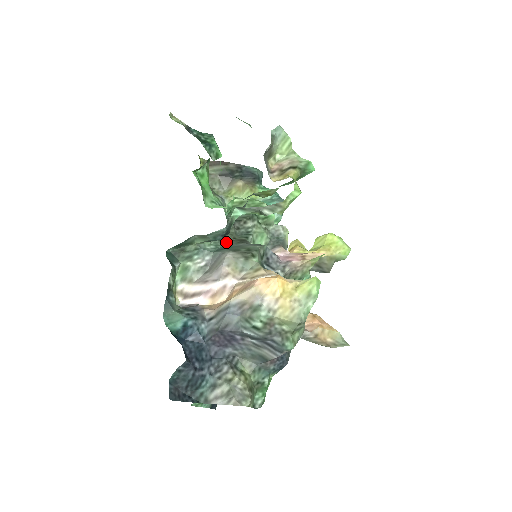
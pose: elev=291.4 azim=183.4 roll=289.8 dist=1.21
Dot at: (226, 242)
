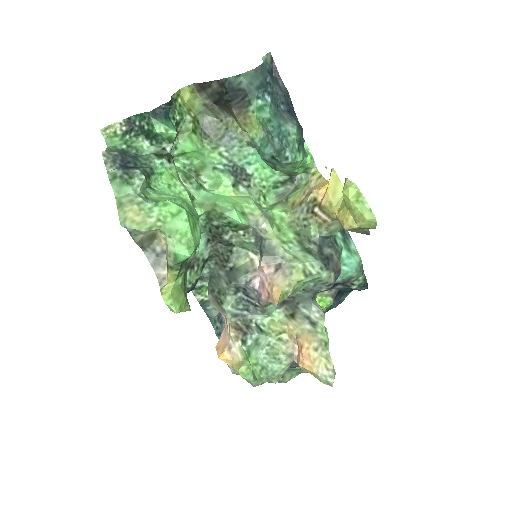
Dot at: (216, 262)
